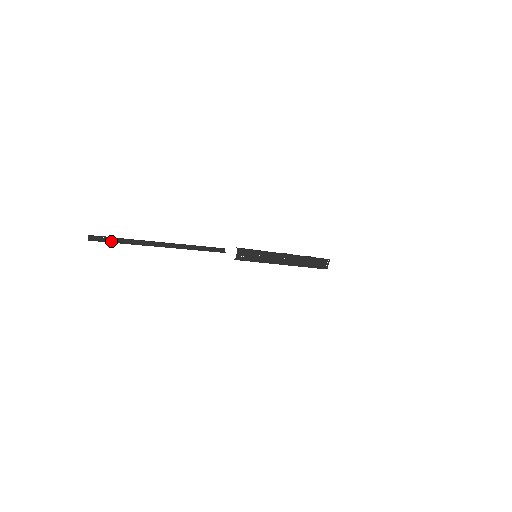
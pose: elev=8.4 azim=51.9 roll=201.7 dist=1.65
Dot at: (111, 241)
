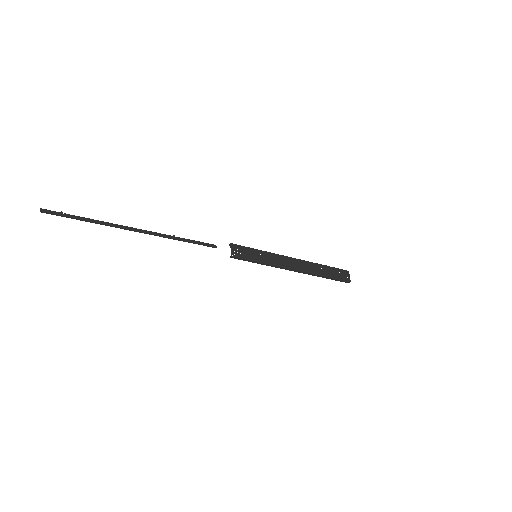
Dot at: (70, 217)
